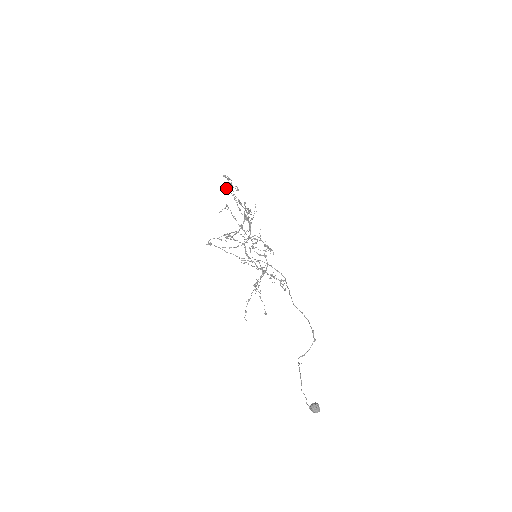
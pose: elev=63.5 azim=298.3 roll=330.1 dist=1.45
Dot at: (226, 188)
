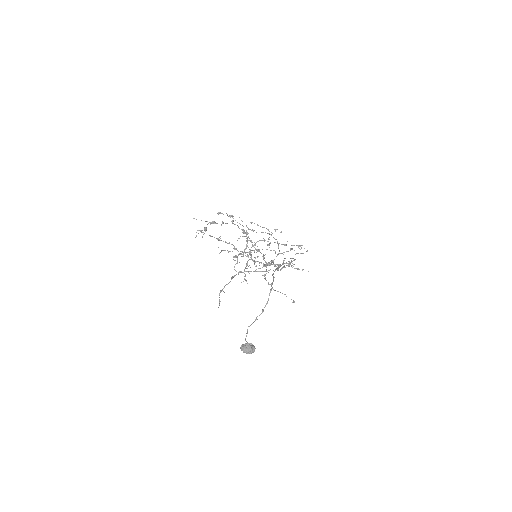
Dot at: occluded
